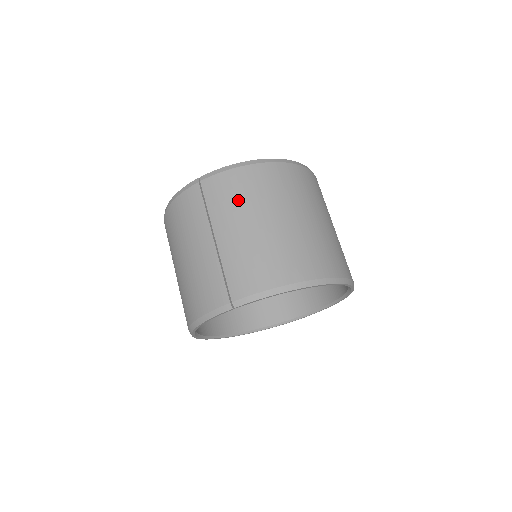
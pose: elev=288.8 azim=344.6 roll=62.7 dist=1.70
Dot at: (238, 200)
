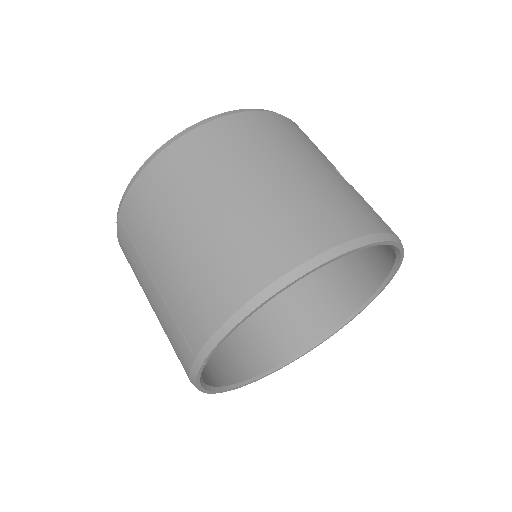
Dot at: (153, 216)
